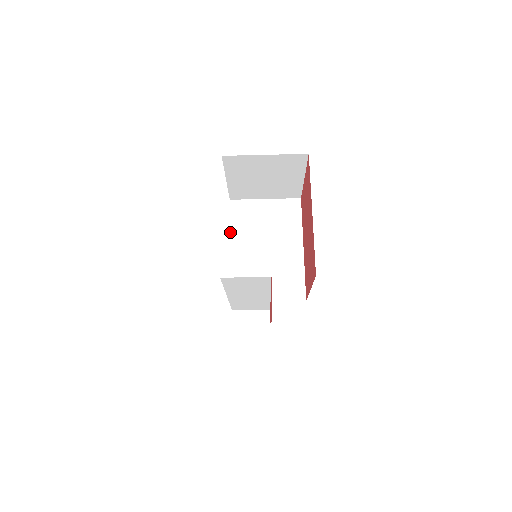
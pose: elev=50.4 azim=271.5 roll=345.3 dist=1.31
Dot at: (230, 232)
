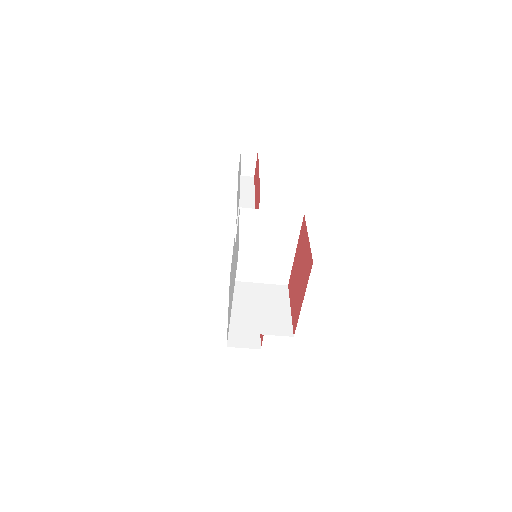
Dot at: occluded
